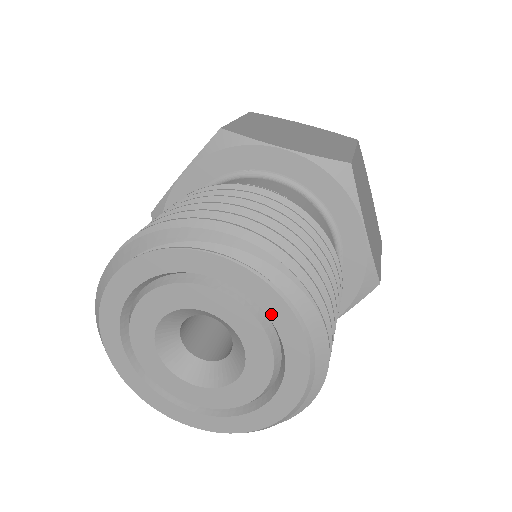
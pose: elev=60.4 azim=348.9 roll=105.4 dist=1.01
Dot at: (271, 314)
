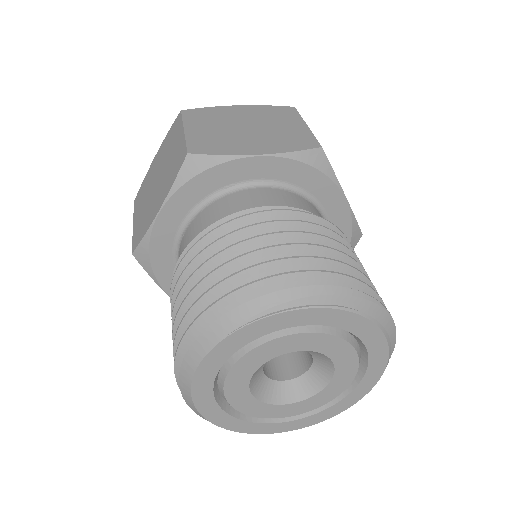
Dot at: (355, 331)
